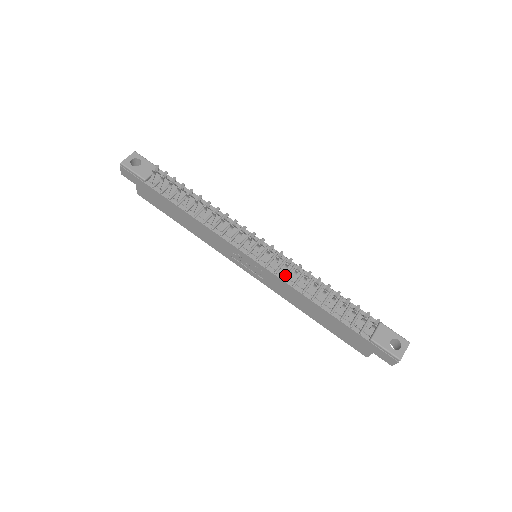
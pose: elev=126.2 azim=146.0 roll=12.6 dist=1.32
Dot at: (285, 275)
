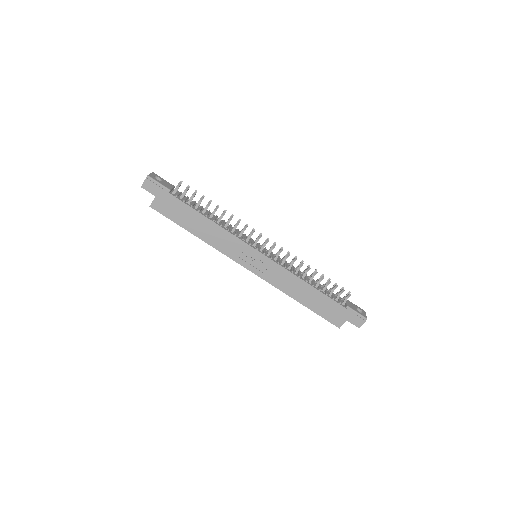
Dot at: (284, 266)
